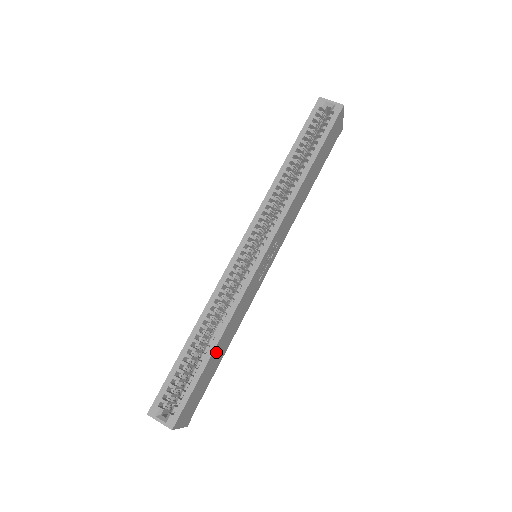
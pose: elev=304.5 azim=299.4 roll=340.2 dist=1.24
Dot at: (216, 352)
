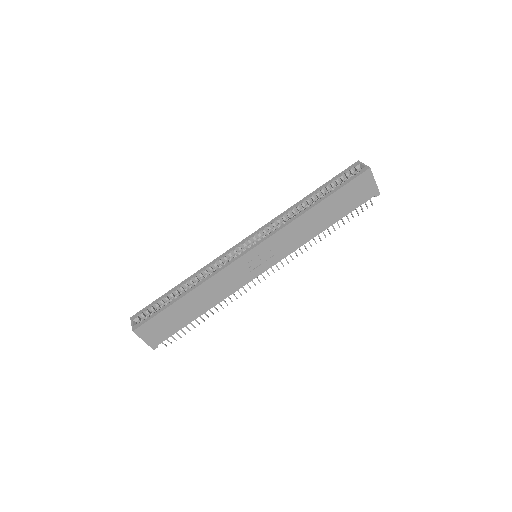
Dot at: (188, 301)
